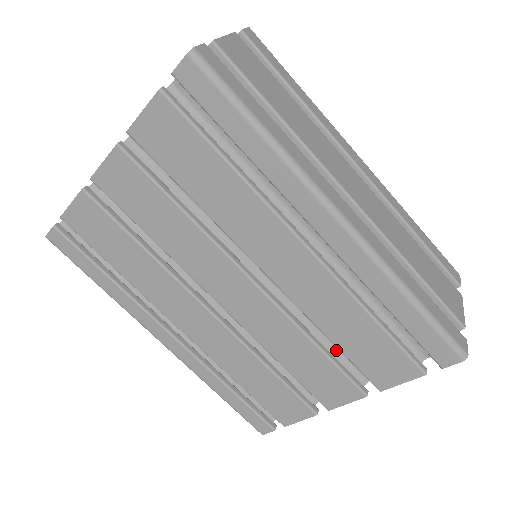
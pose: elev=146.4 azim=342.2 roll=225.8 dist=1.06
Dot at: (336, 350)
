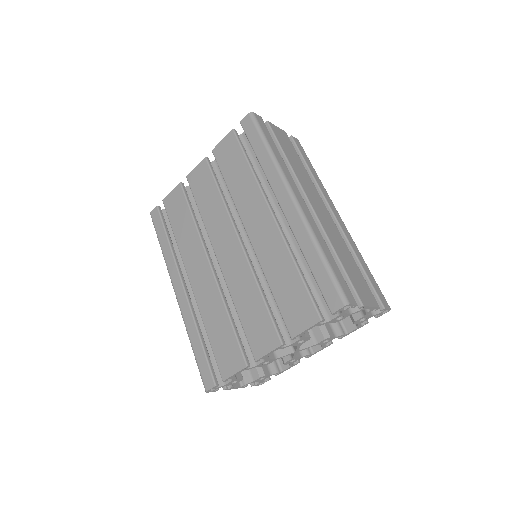
Dot at: (276, 312)
